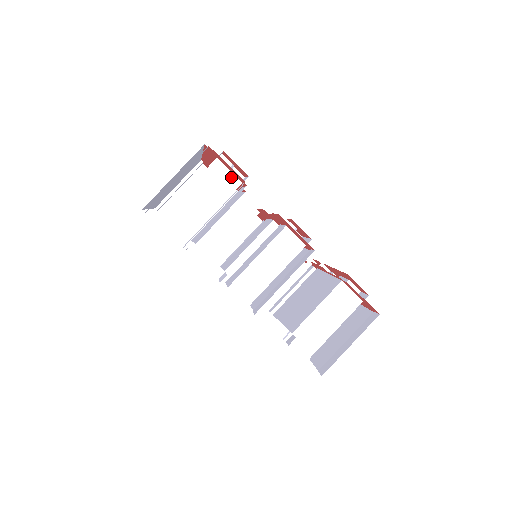
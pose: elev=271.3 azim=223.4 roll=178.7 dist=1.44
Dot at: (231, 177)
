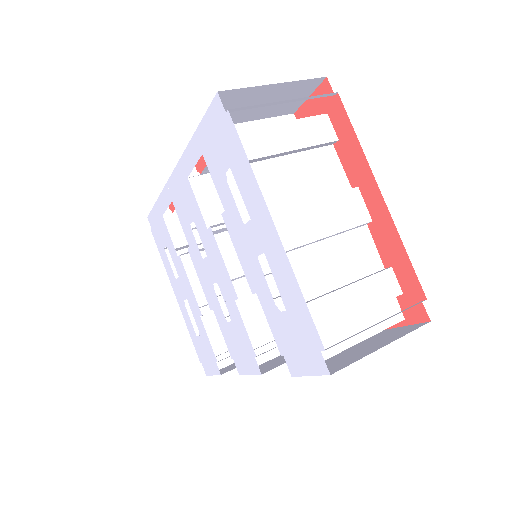
Dot at: occluded
